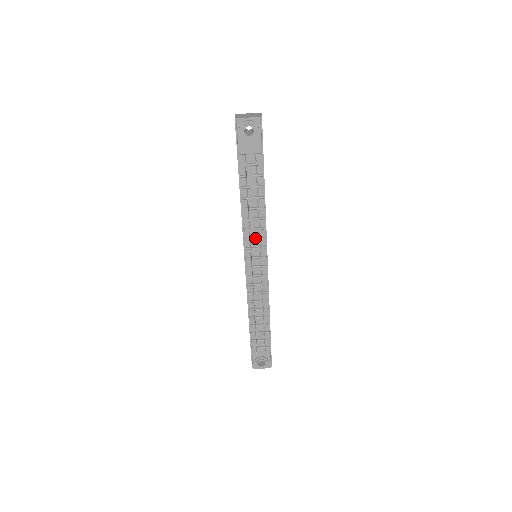
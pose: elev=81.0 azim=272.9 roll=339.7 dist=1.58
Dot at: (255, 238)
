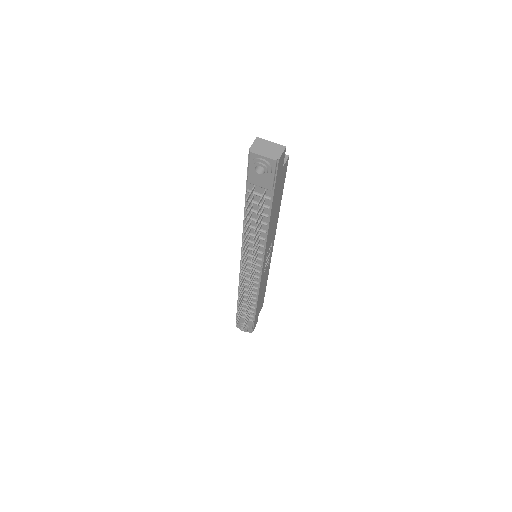
Dot at: occluded
